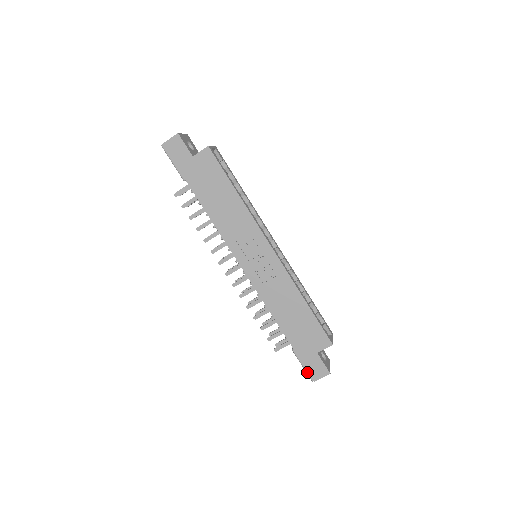
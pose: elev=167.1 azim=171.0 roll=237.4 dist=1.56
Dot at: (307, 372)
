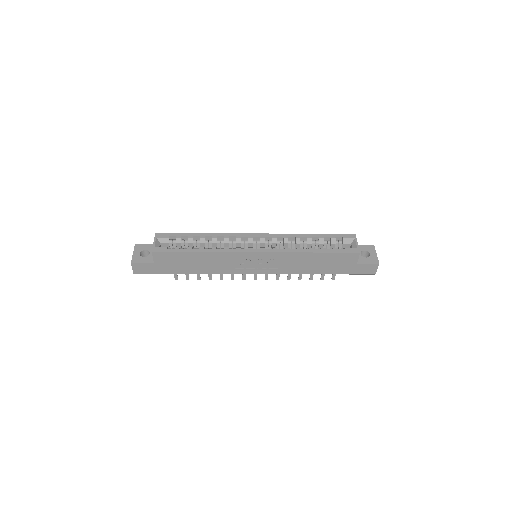
Dot at: (365, 274)
